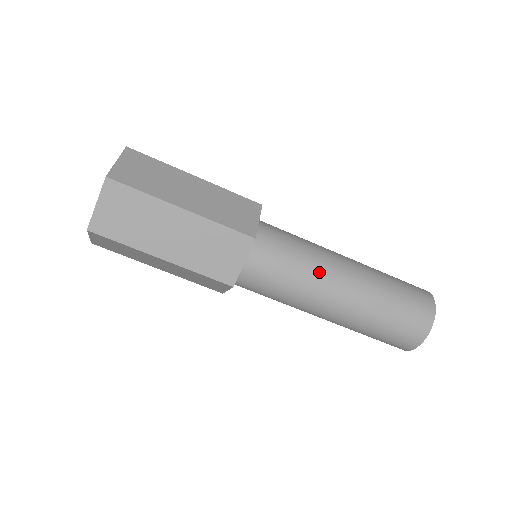
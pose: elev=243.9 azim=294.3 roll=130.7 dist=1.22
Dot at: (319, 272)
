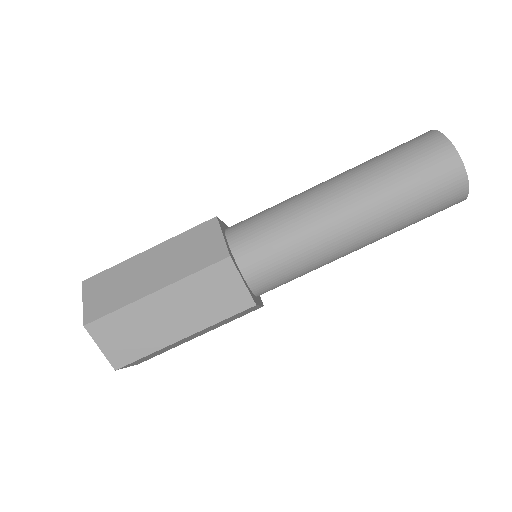
Dot at: (297, 197)
